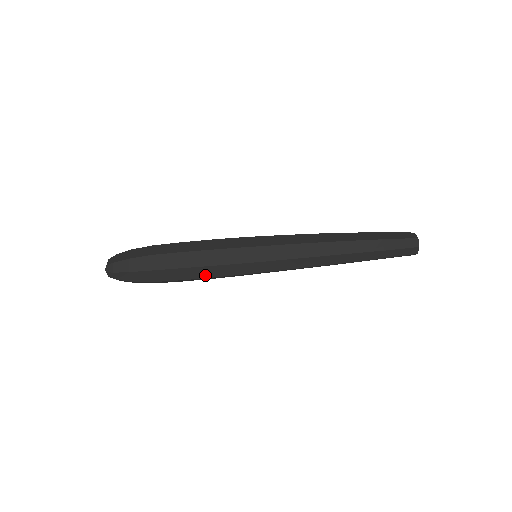
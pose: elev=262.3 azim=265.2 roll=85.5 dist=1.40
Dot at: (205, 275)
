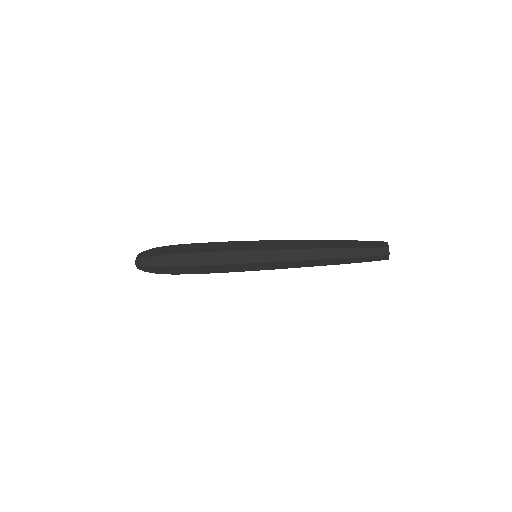
Dot at: (214, 271)
